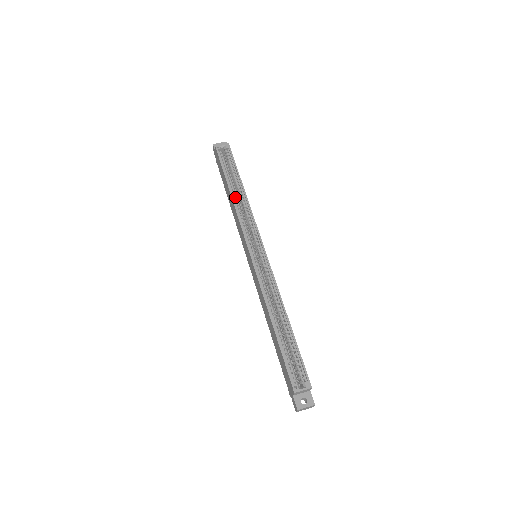
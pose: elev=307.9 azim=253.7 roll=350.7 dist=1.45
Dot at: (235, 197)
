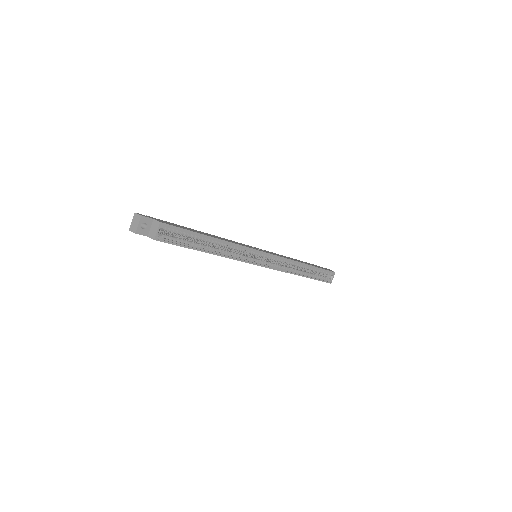
Dot at: (217, 251)
